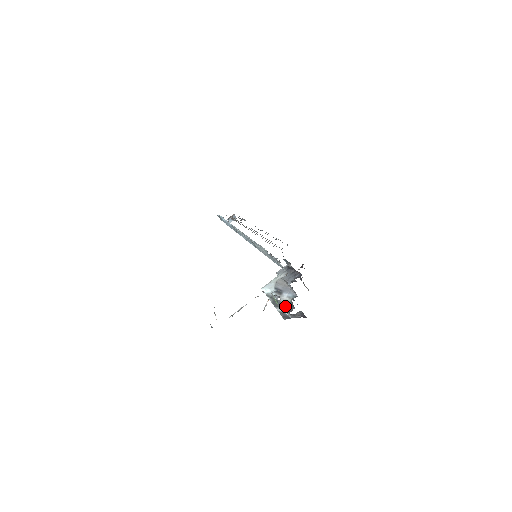
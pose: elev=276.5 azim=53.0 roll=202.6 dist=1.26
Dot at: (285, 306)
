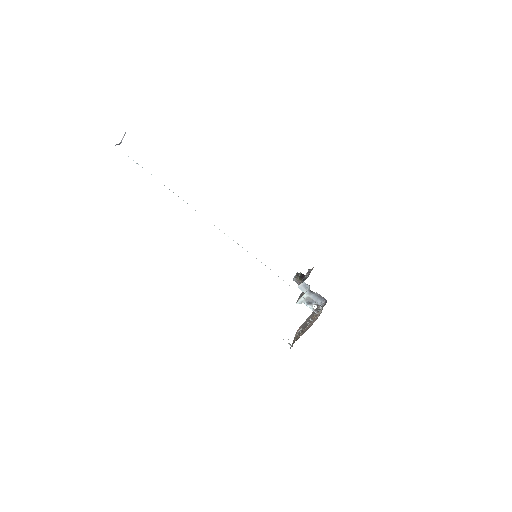
Dot at: occluded
